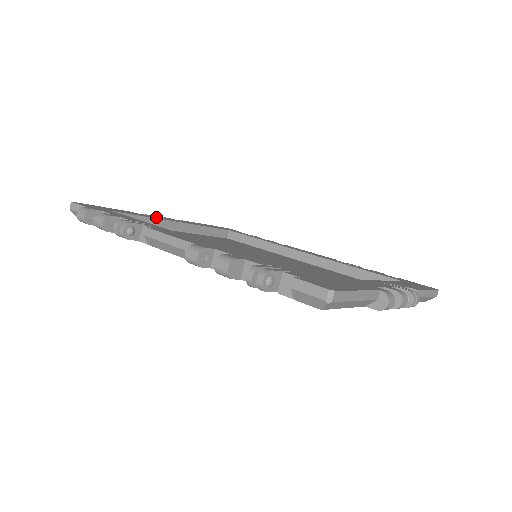
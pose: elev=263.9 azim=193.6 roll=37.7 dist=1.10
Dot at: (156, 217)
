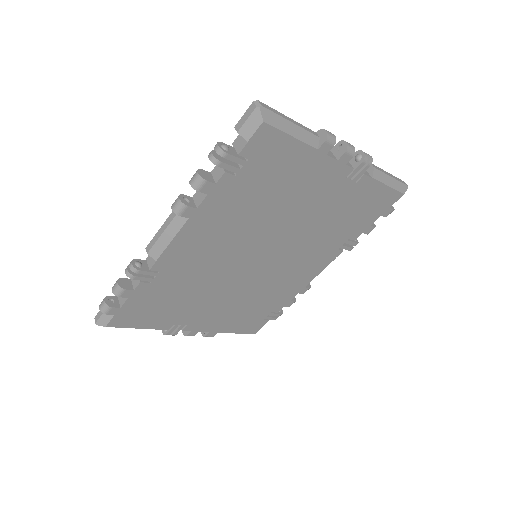
Dot at: occluded
